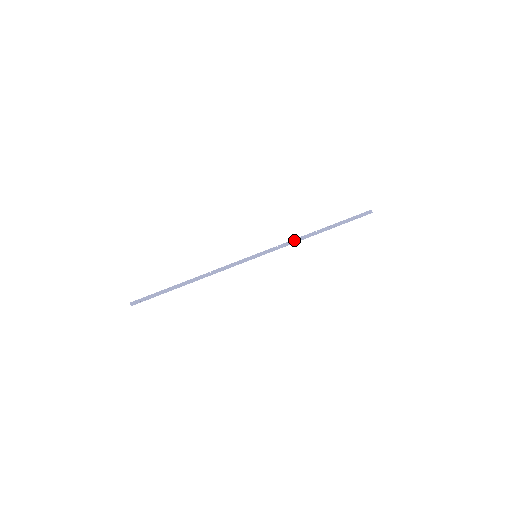
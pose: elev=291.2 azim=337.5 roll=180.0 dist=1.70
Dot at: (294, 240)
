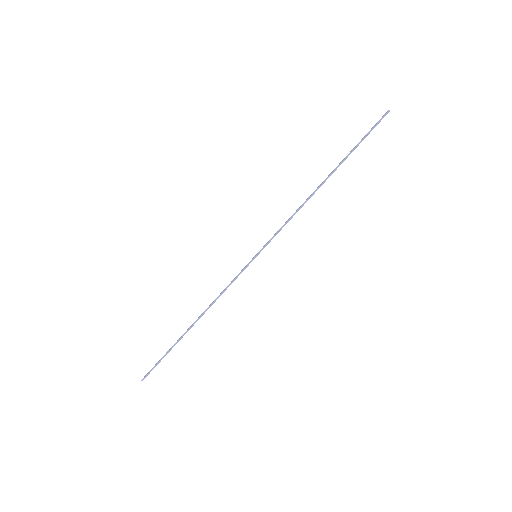
Dot at: (296, 211)
